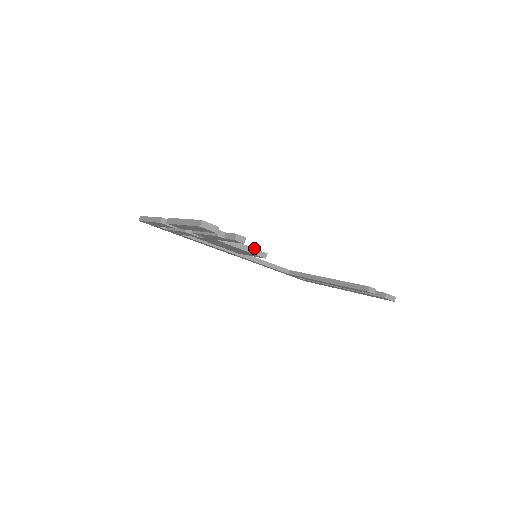
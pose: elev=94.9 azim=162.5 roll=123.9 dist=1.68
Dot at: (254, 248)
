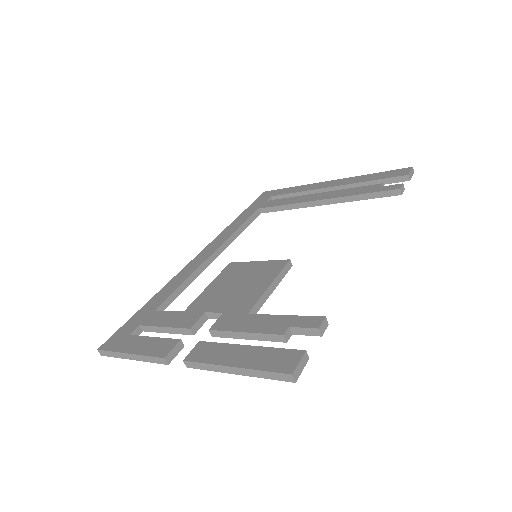
Dot at: (279, 273)
